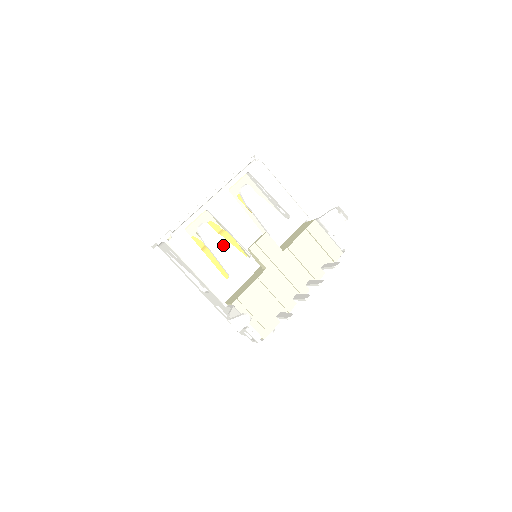
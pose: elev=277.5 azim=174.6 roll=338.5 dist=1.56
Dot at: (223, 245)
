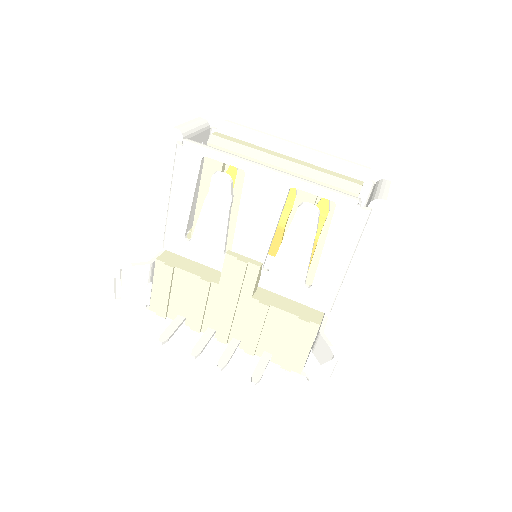
Dot at: (220, 215)
